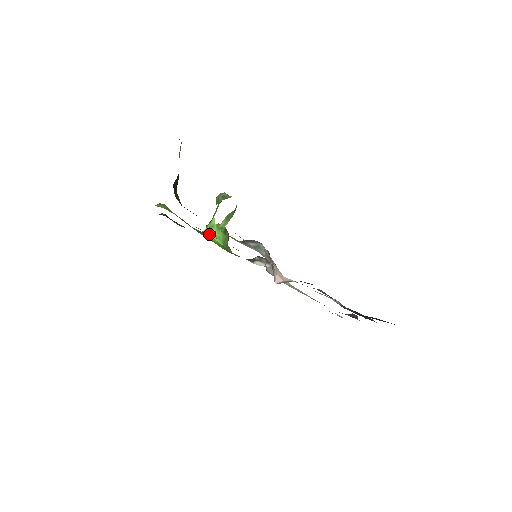
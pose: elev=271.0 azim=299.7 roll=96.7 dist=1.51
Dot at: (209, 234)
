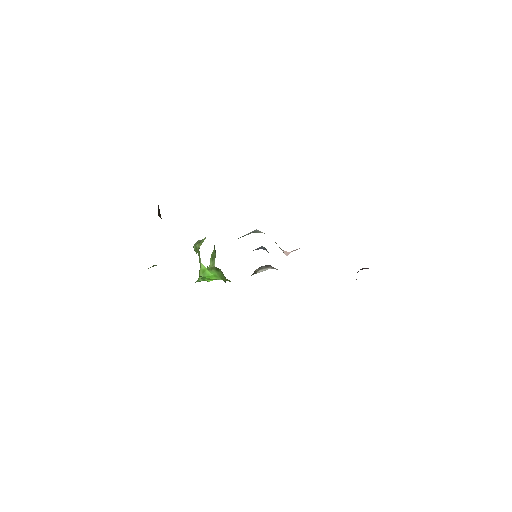
Dot at: (205, 278)
